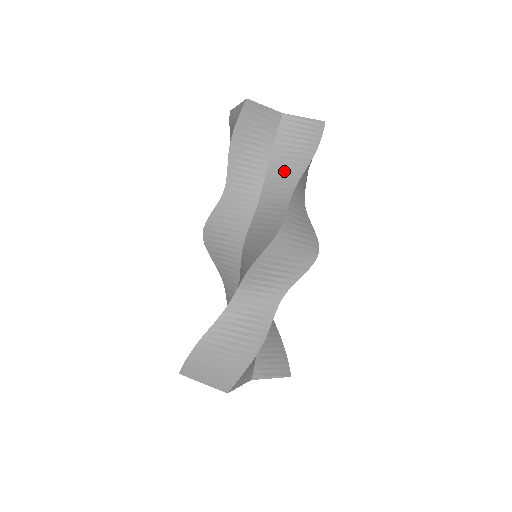
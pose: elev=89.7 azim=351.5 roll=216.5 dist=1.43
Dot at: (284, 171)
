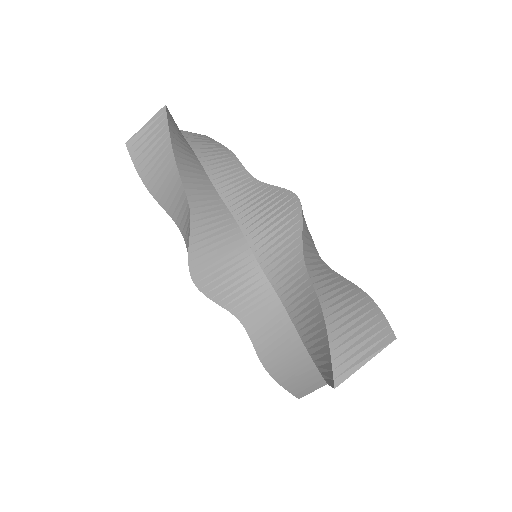
Dot at: (224, 169)
